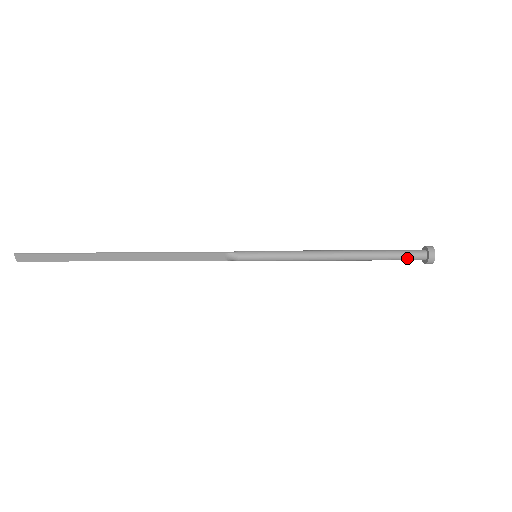
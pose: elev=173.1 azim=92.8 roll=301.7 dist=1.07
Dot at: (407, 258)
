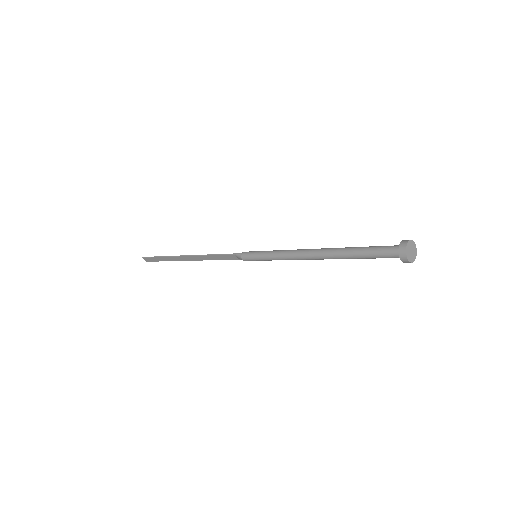
Dot at: (380, 257)
